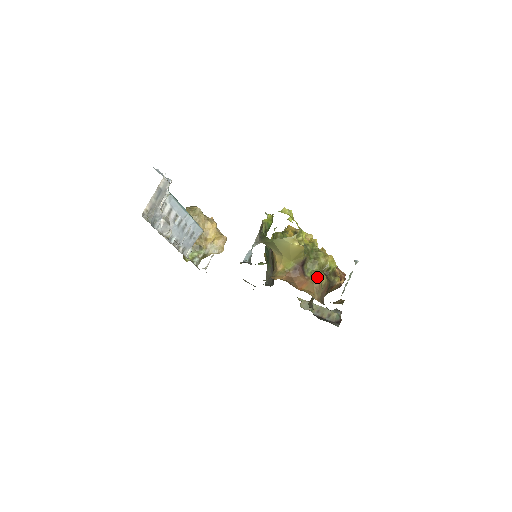
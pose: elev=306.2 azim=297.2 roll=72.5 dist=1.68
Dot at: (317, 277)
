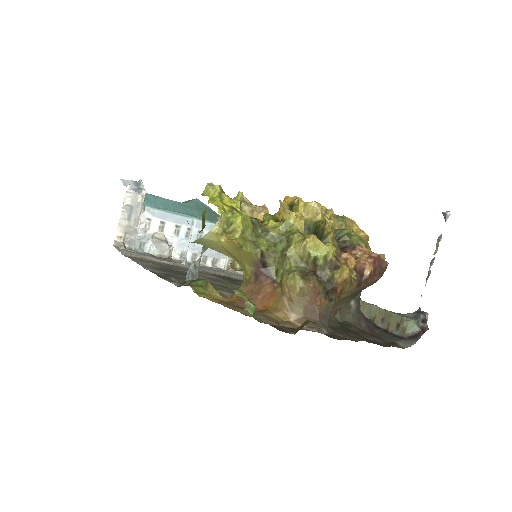
Dot at: (285, 282)
